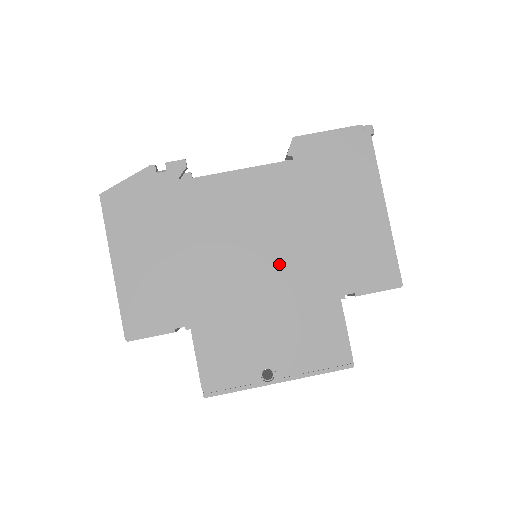
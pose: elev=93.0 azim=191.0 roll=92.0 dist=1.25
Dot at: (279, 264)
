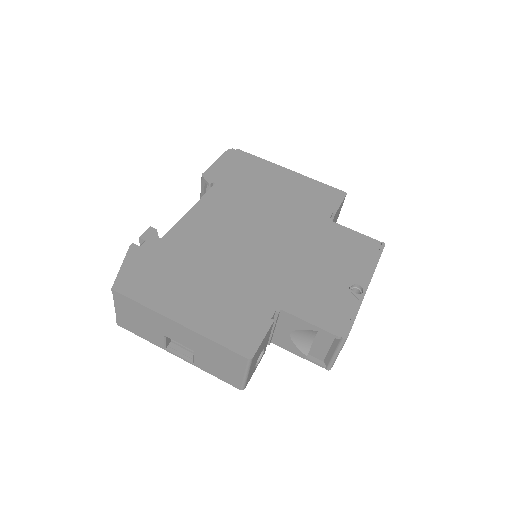
Dot at: (278, 232)
